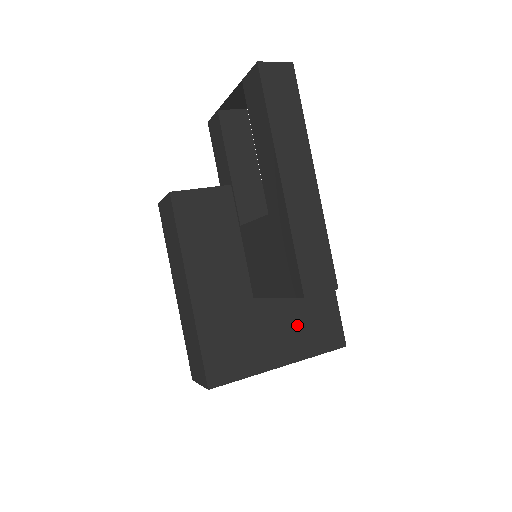
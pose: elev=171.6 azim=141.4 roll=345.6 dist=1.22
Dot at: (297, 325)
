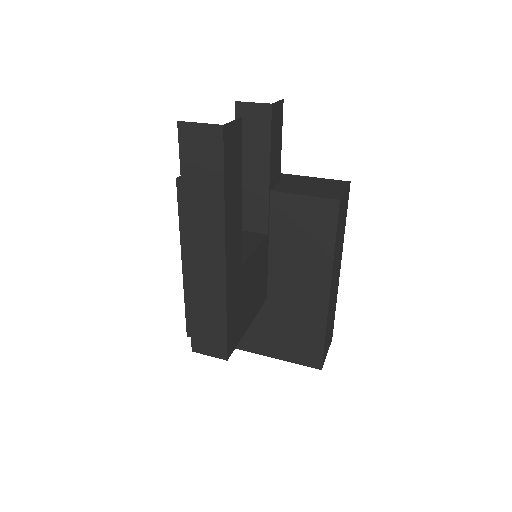
Dot at: (274, 331)
